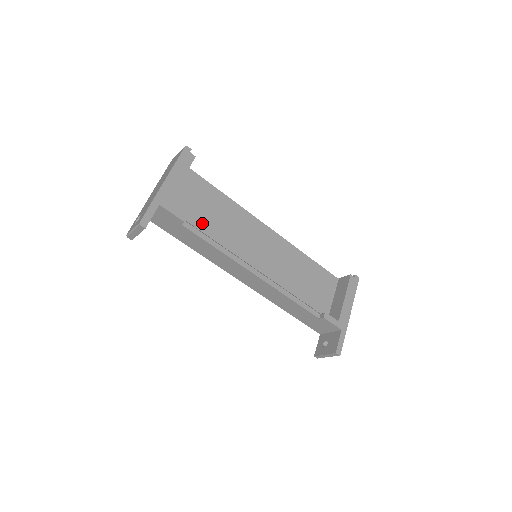
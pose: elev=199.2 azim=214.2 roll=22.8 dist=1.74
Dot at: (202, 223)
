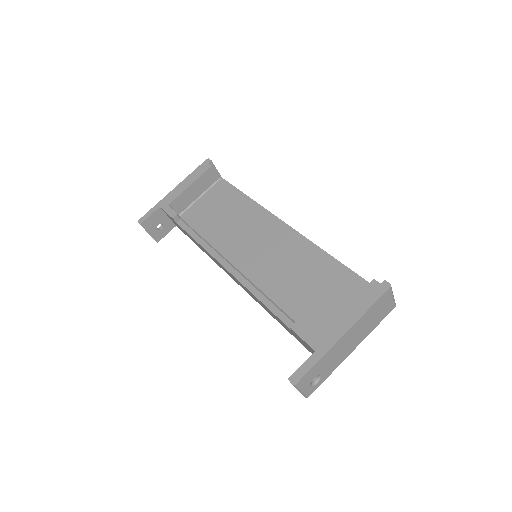
Dot at: (210, 225)
